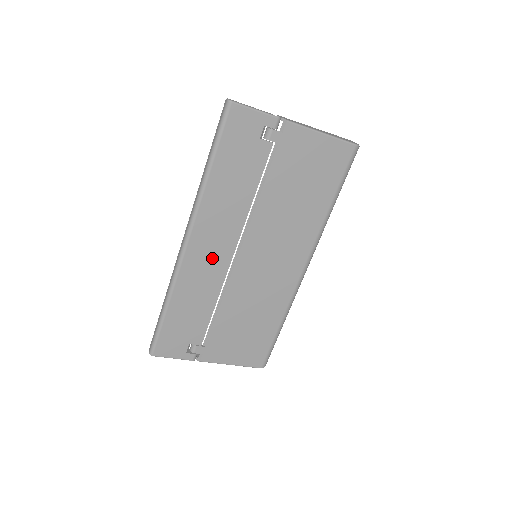
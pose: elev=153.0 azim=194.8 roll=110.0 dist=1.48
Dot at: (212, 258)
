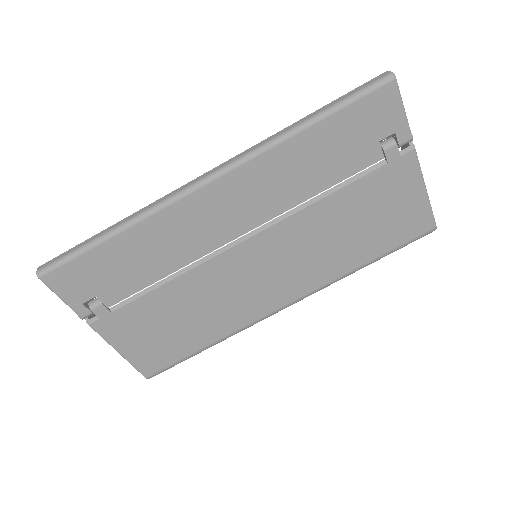
Dot at: (216, 221)
